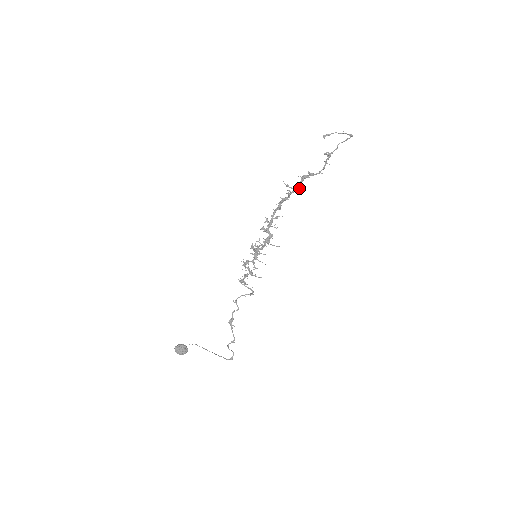
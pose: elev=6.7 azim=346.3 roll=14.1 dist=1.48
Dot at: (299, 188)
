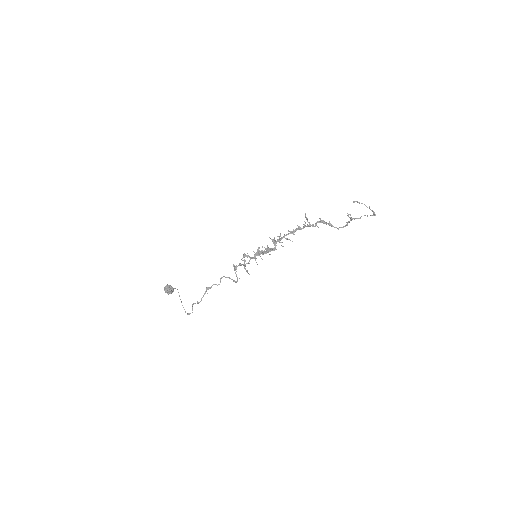
Dot at: (314, 226)
